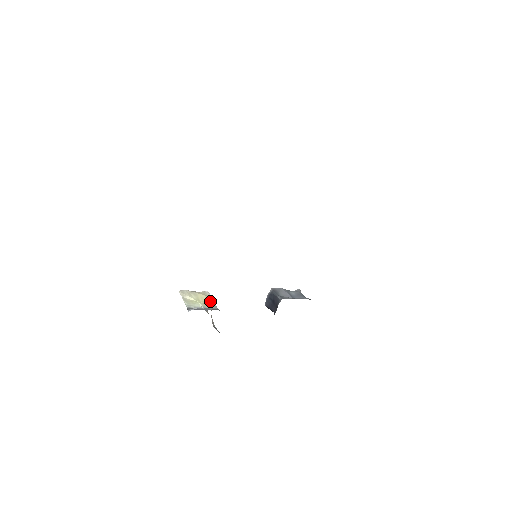
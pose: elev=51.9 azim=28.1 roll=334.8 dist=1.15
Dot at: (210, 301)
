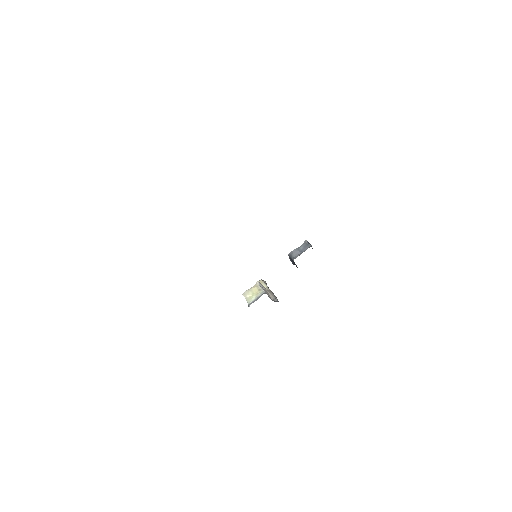
Dot at: (260, 289)
